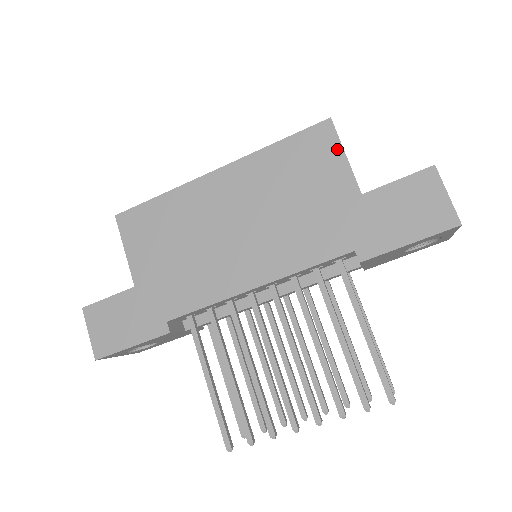
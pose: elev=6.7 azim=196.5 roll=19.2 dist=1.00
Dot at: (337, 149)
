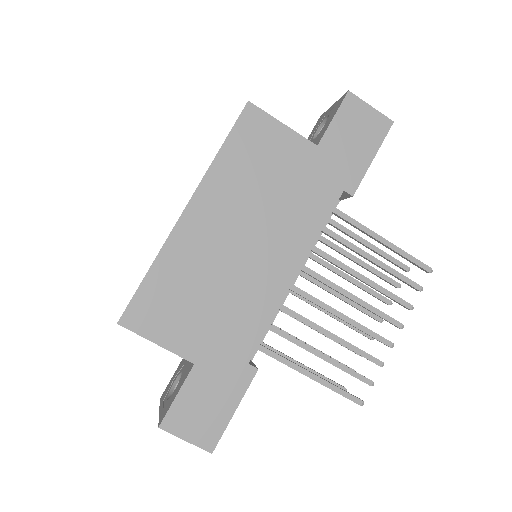
Dot at: (273, 123)
